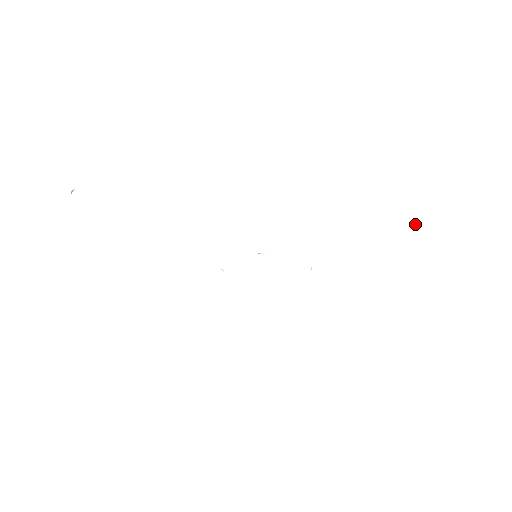
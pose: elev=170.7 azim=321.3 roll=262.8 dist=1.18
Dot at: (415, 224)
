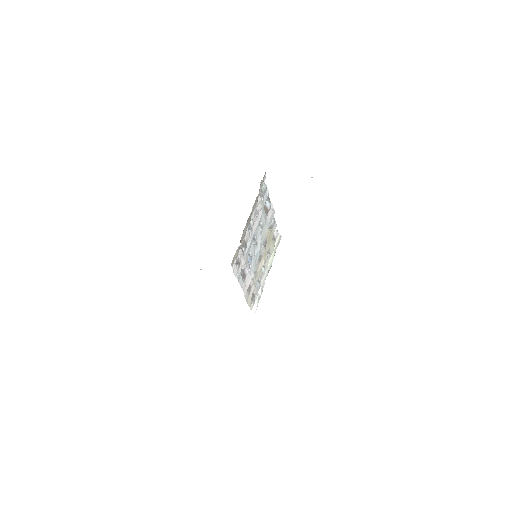
Dot at: occluded
